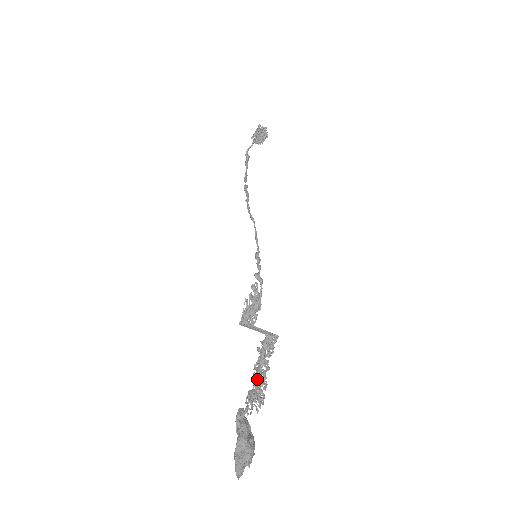
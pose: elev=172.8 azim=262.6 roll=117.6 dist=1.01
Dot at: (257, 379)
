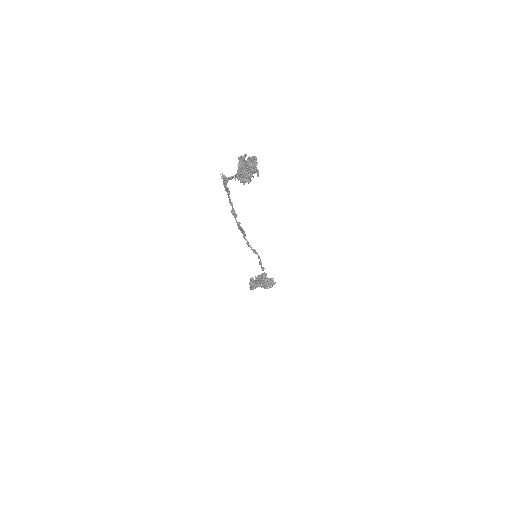
Dot at: (262, 285)
